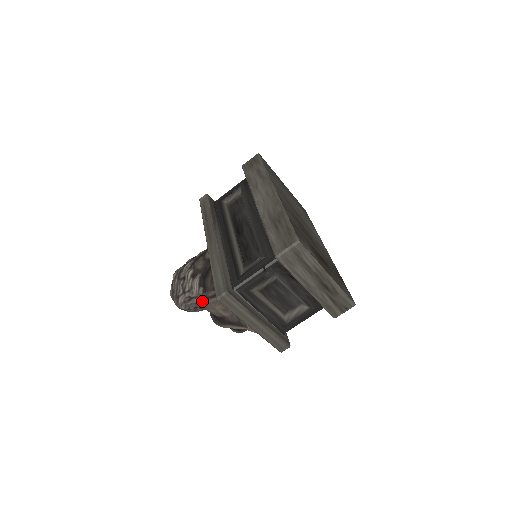
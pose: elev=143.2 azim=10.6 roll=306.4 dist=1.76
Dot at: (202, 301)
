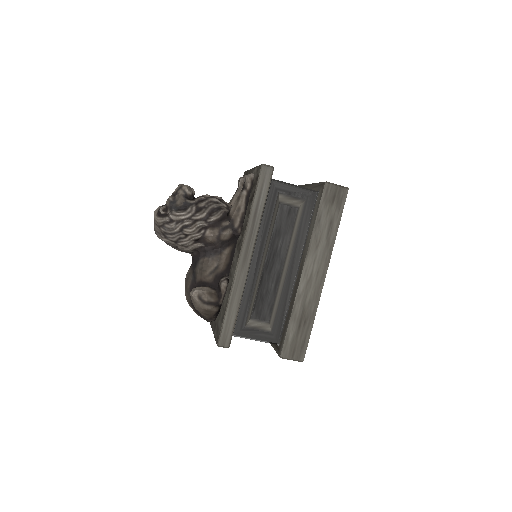
Dot at: (195, 298)
